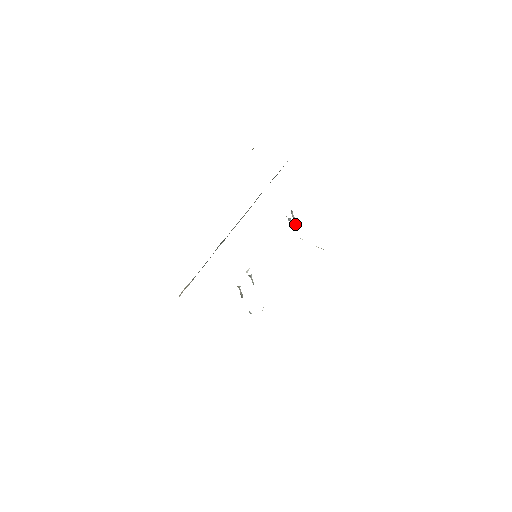
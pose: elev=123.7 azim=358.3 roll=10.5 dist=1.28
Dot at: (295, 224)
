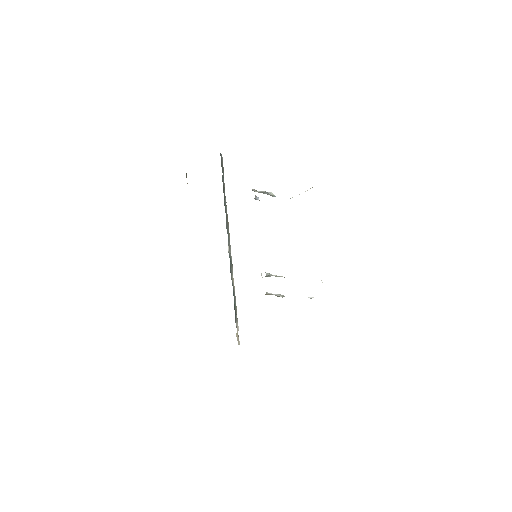
Dot at: (270, 195)
